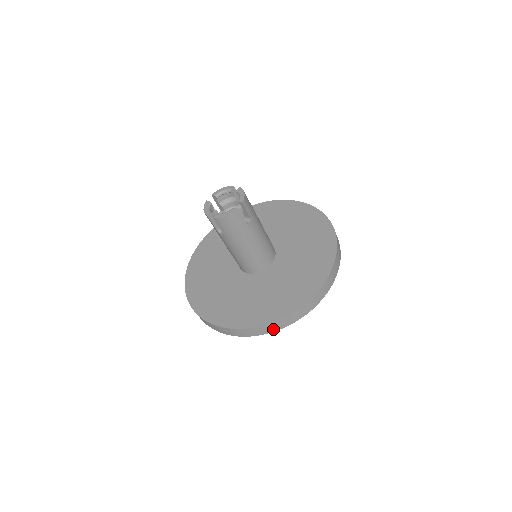
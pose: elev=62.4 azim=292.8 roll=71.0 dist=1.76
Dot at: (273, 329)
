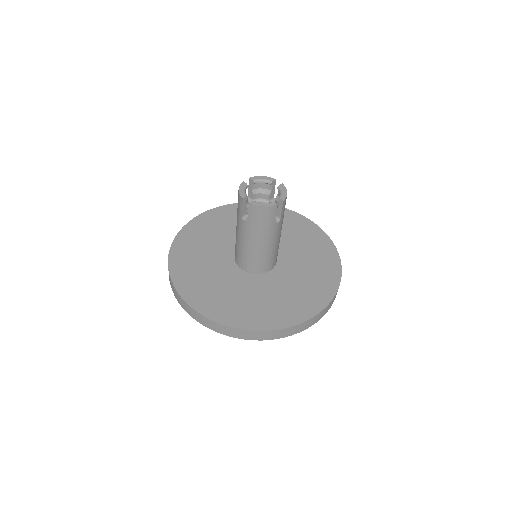
Dot at: (255, 337)
